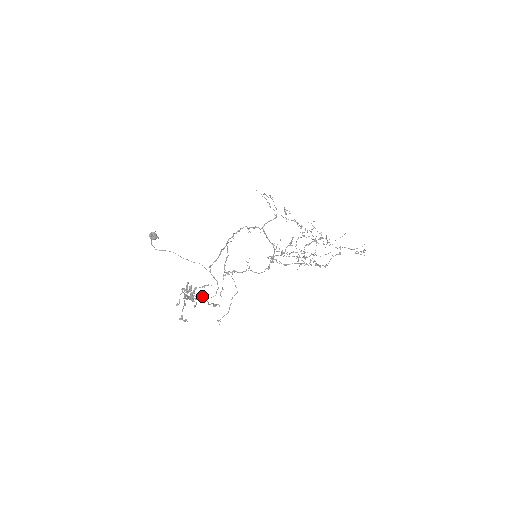
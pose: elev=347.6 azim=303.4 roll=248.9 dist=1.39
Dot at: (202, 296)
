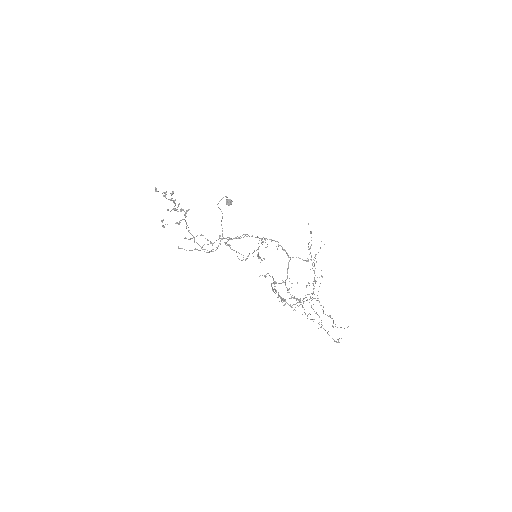
Dot at: (165, 192)
